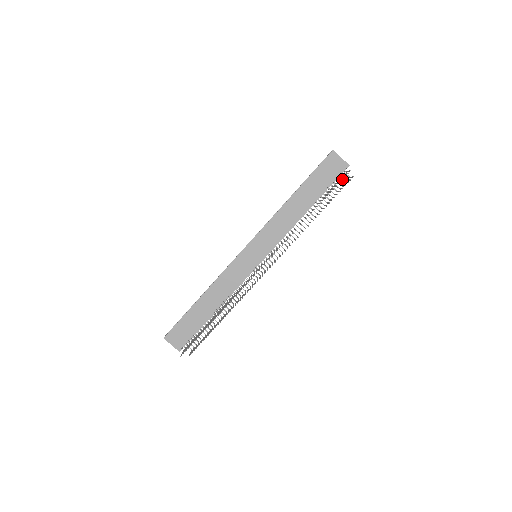
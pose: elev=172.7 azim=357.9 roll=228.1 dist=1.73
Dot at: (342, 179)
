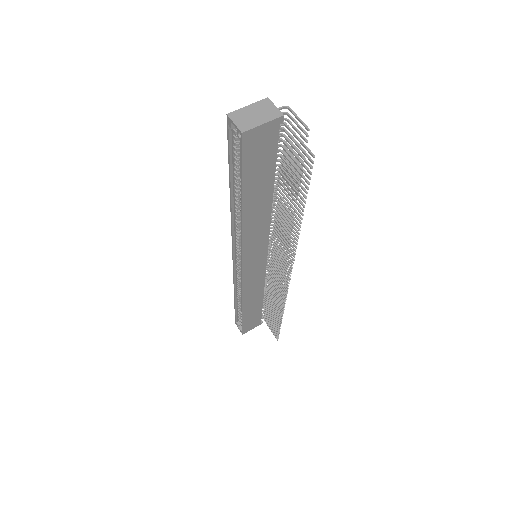
Dot at: (311, 174)
